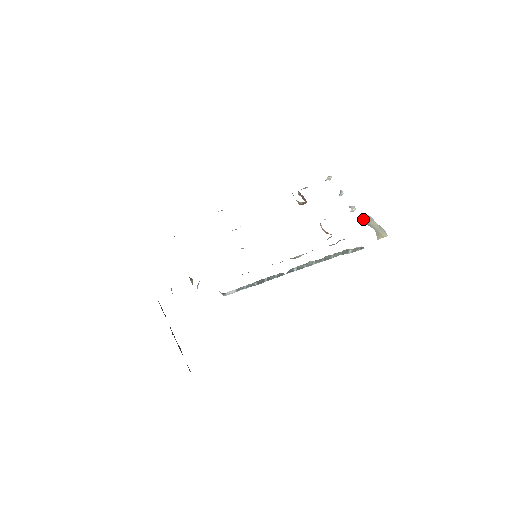
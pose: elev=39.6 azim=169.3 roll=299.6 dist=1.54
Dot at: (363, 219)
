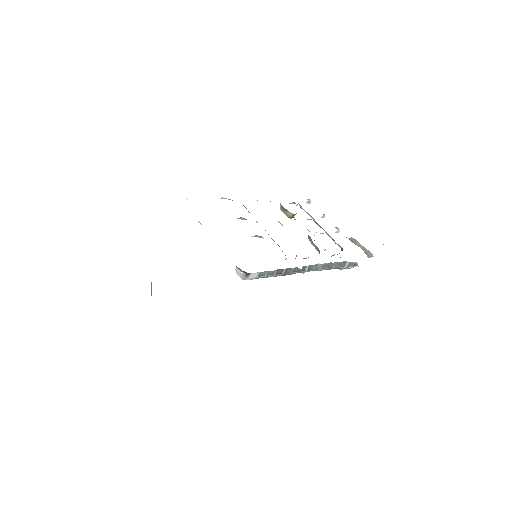
Dot at: (350, 239)
